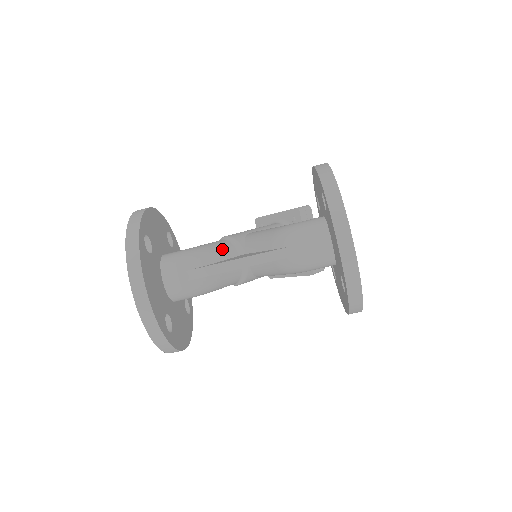
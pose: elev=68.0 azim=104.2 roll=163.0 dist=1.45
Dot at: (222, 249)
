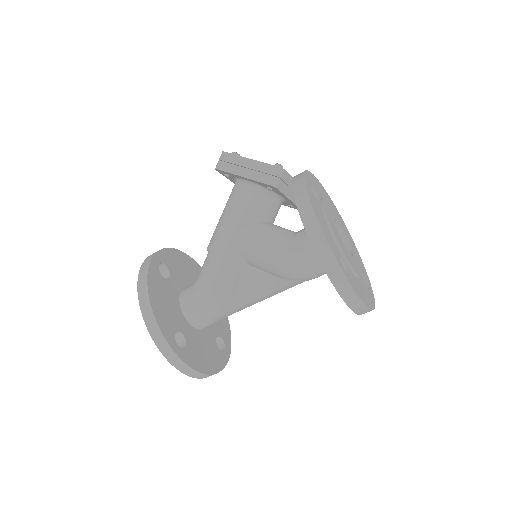
Dot at: (229, 280)
